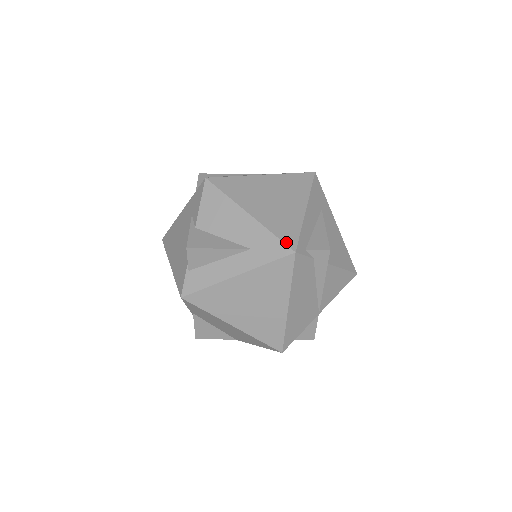
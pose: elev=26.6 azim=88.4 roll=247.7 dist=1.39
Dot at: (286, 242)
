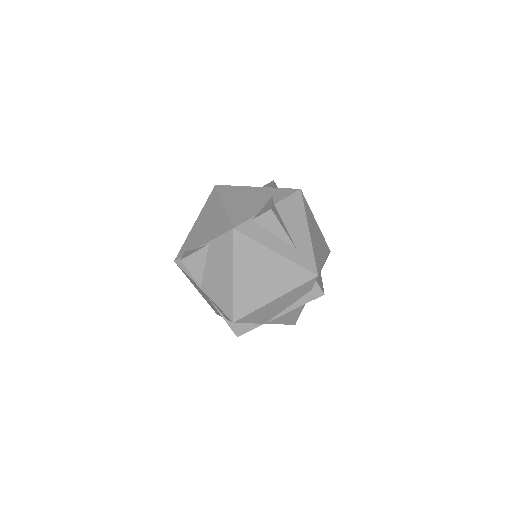
Dot at: (317, 266)
